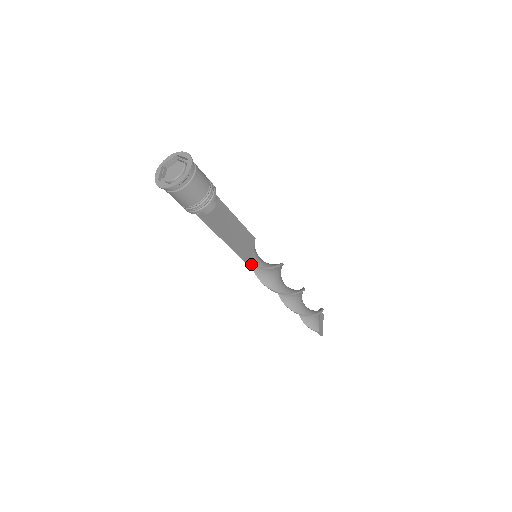
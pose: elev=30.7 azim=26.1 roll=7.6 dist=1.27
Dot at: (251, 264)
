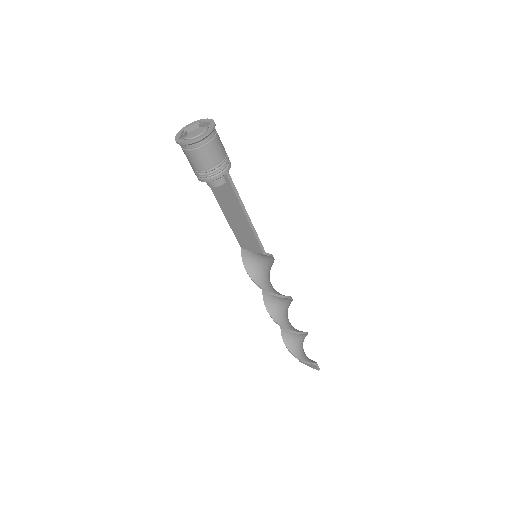
Dot at: (264, 252)
